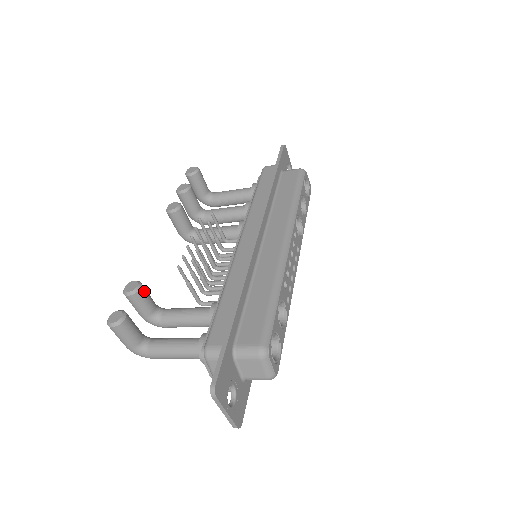
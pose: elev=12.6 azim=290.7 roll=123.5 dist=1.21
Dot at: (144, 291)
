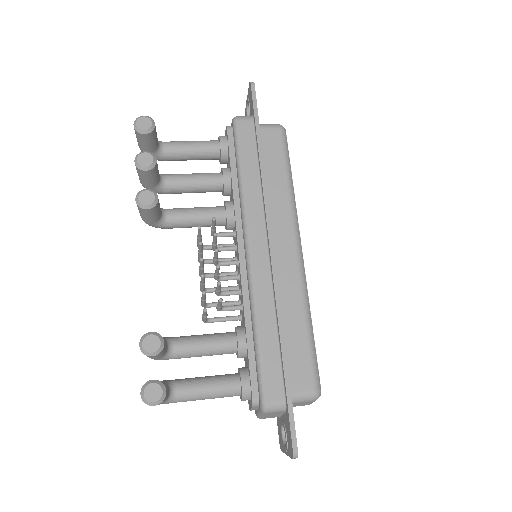
Dot at: (164, 342)
